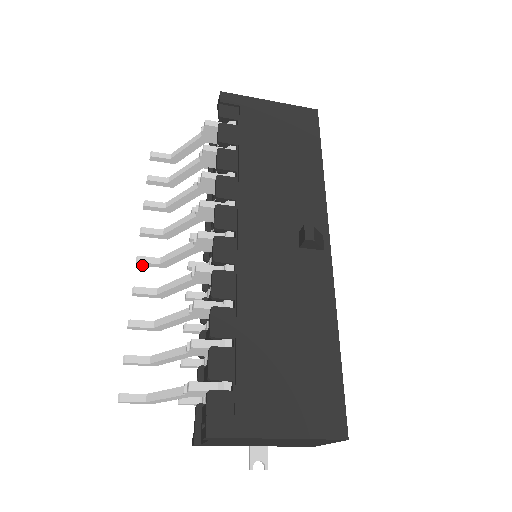
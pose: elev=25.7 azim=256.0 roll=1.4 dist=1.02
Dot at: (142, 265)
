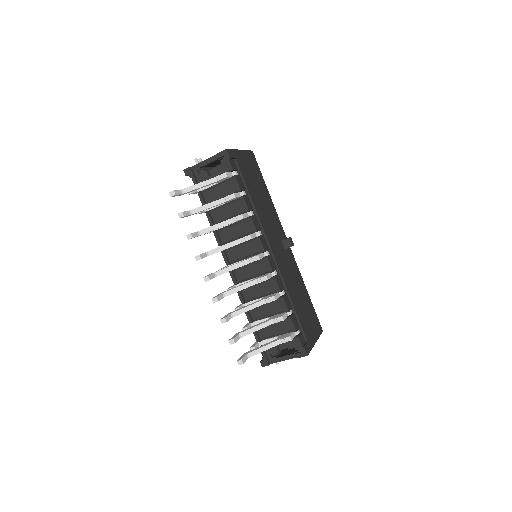
Dot at: occluded
